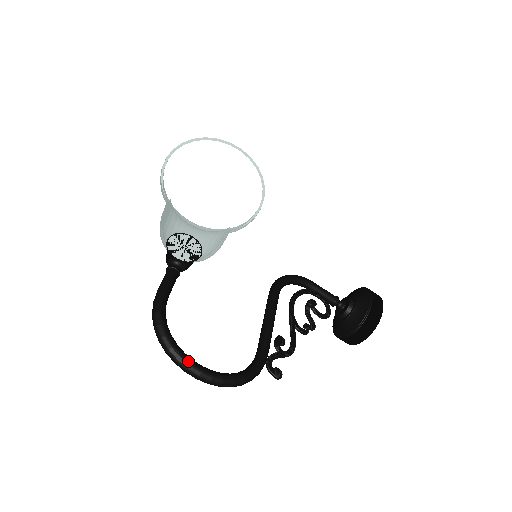
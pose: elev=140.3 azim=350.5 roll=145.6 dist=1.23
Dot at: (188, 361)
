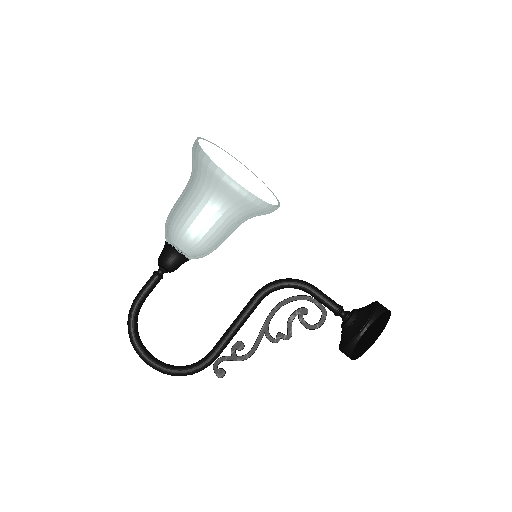
Dot at: (140, 353)
